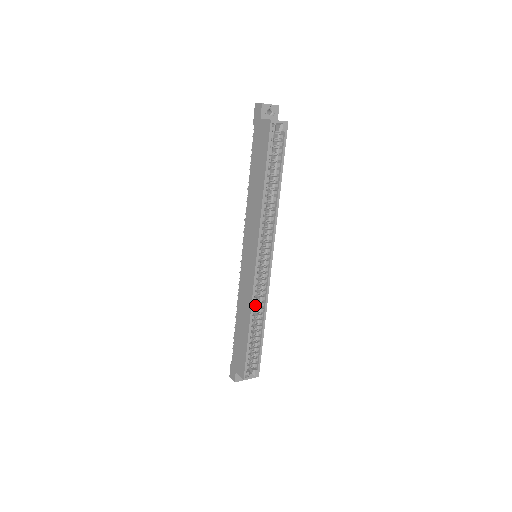
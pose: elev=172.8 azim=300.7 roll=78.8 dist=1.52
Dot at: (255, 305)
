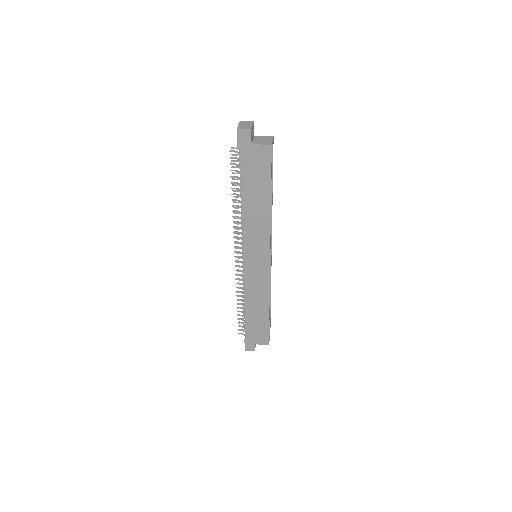
Dot at: occluded
